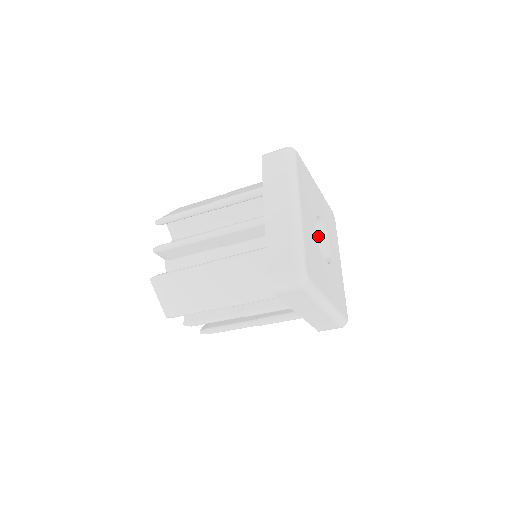
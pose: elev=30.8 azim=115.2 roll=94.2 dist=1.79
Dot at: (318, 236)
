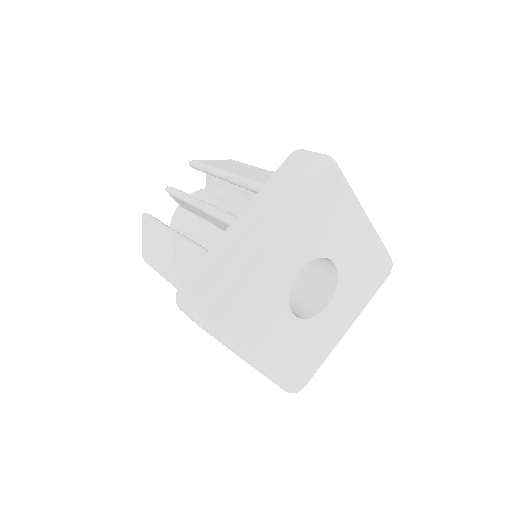
Dot at: occluded
